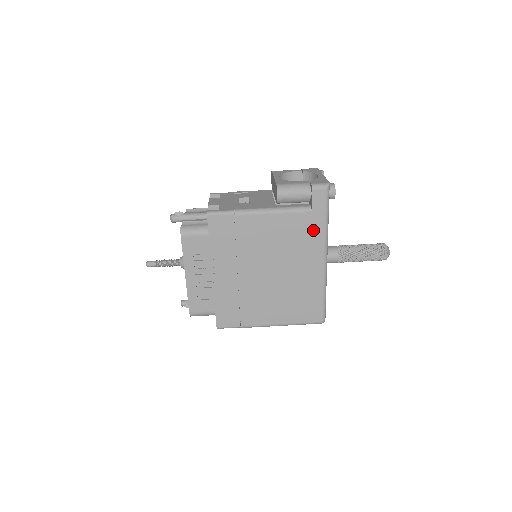
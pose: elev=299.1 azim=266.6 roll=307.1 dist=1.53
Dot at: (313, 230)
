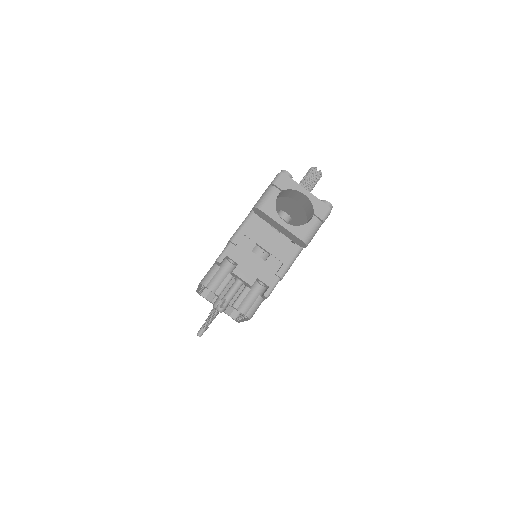
Dot at: occluded
